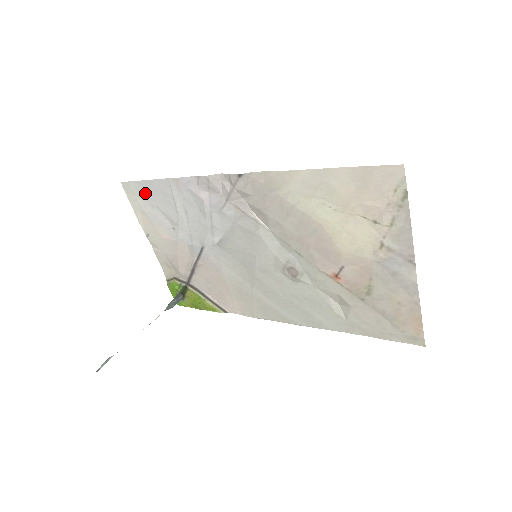
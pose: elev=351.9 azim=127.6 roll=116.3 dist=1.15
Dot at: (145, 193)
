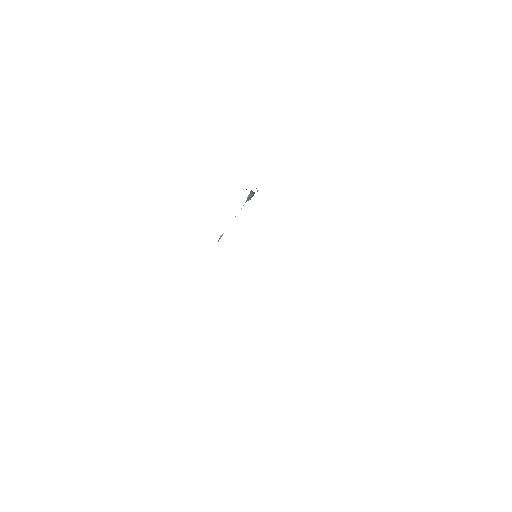
Dot at: occluded
